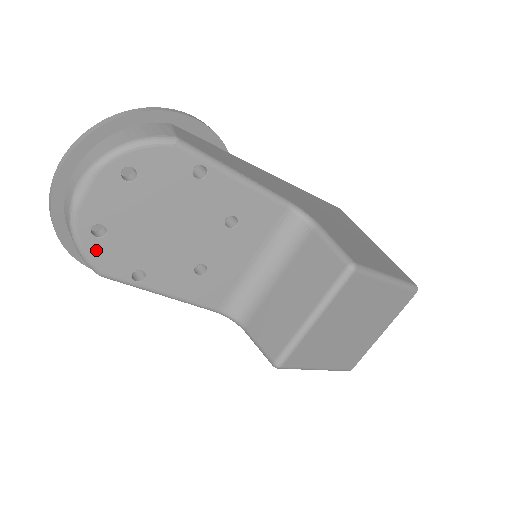
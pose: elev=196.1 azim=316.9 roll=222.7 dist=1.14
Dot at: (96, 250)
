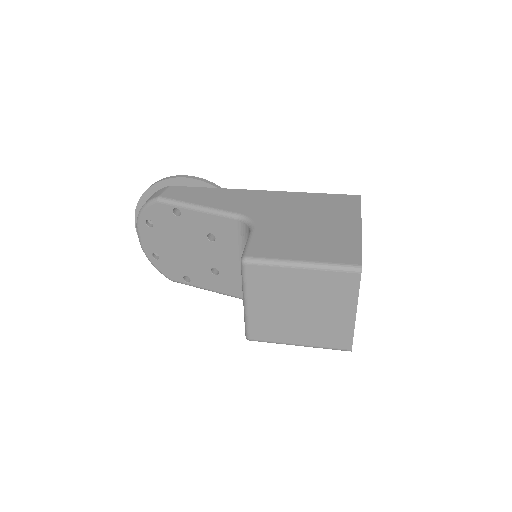
Dot at: (161, 267)
